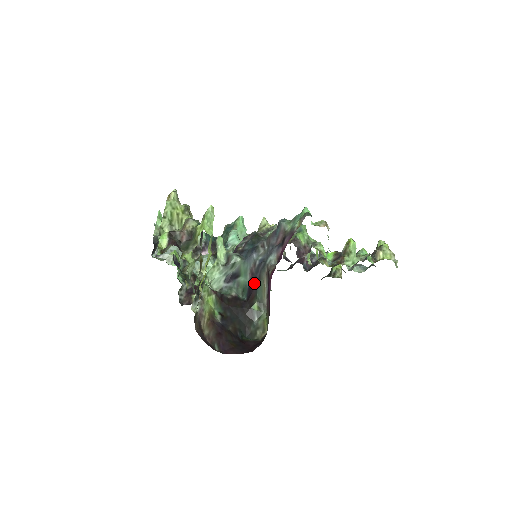
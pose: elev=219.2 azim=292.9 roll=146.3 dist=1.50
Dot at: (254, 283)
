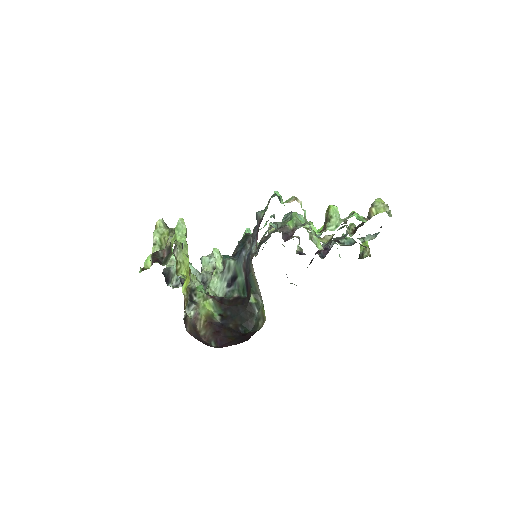
Dot at: (247, 278)
